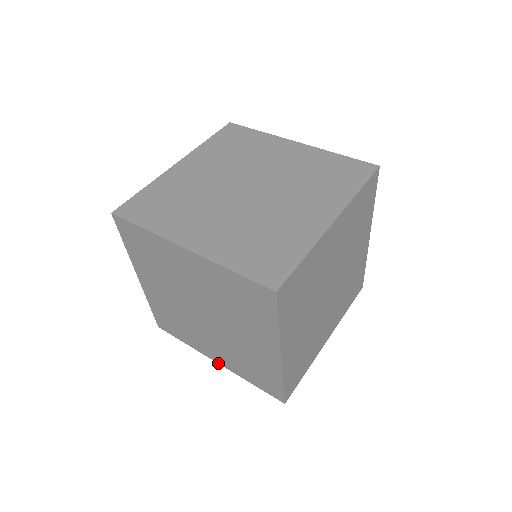
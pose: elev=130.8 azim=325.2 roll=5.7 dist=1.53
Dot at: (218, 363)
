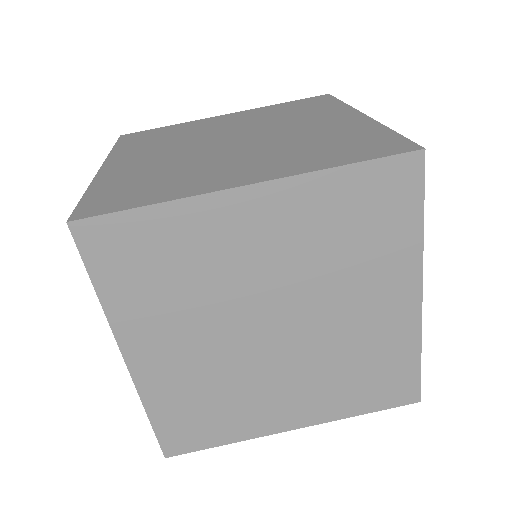
Dot at: occluded
